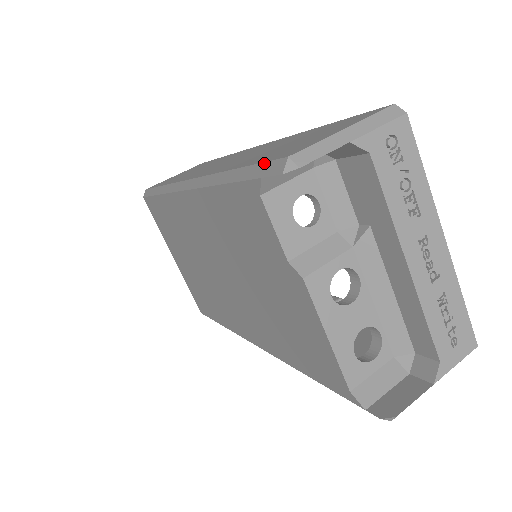
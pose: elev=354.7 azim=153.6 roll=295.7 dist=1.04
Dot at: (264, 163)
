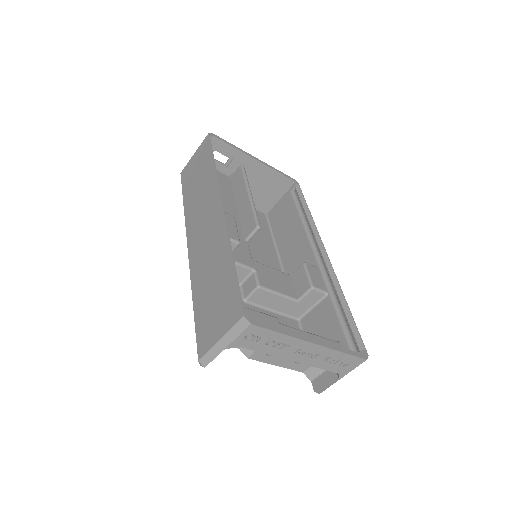
Dot at: (196, 340)
